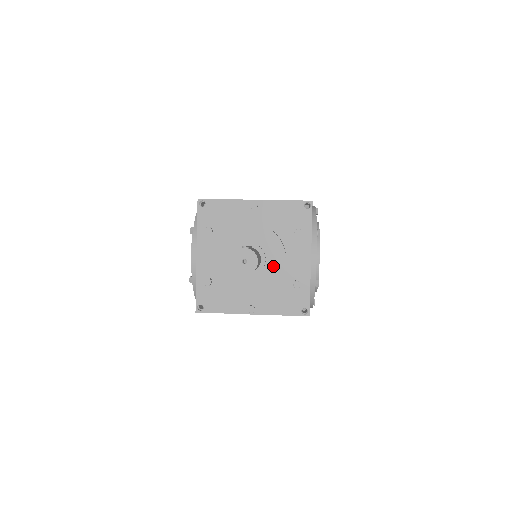
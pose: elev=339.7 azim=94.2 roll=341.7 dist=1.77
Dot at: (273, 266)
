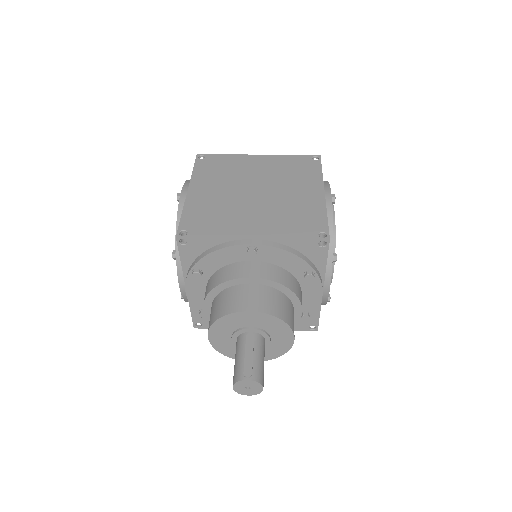
Dot at: (279, 343)
